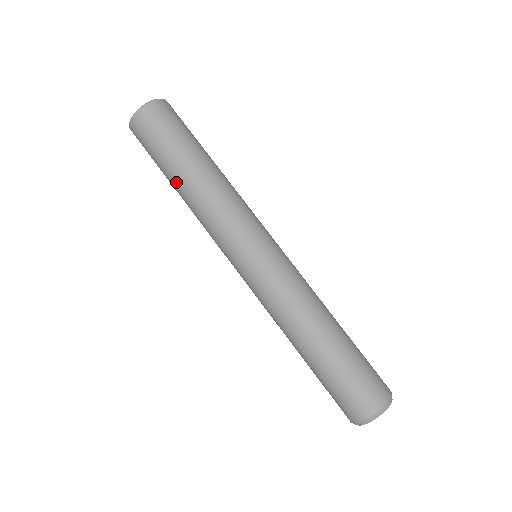
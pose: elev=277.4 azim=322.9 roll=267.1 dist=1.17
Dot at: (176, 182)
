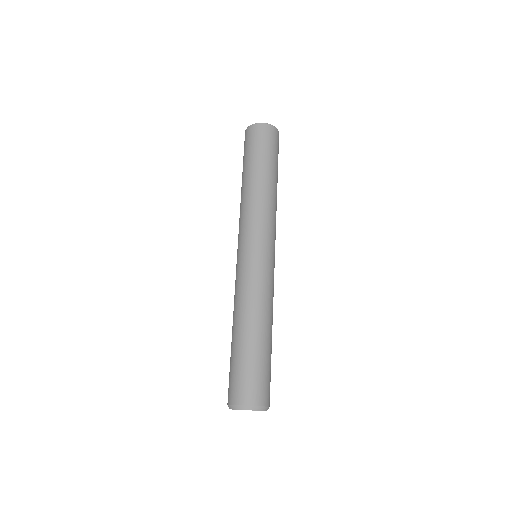
Dot at: (242, 180)
